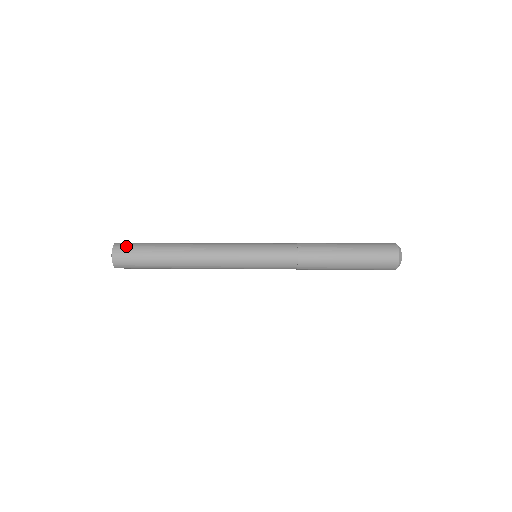
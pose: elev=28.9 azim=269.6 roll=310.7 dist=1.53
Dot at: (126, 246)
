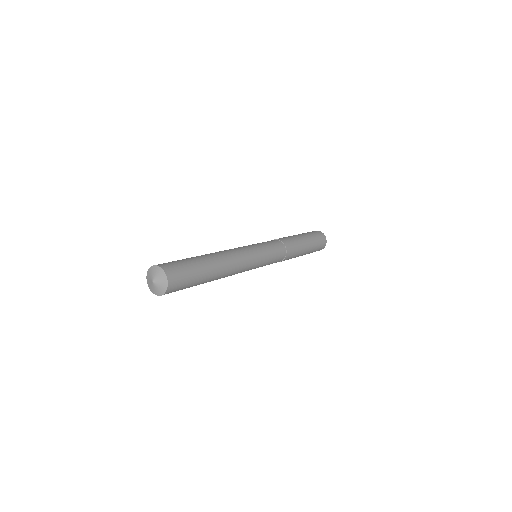
Dot at: (174, 266)
